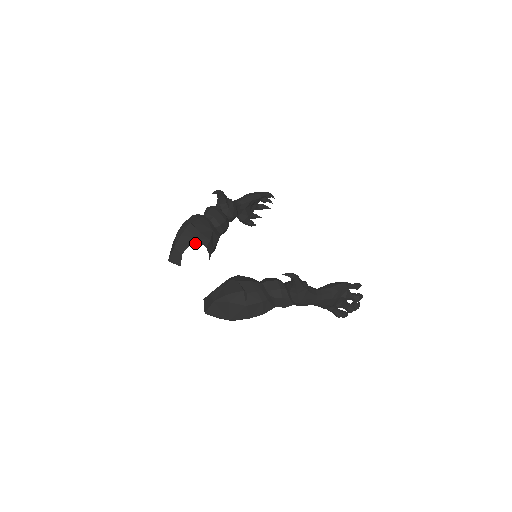
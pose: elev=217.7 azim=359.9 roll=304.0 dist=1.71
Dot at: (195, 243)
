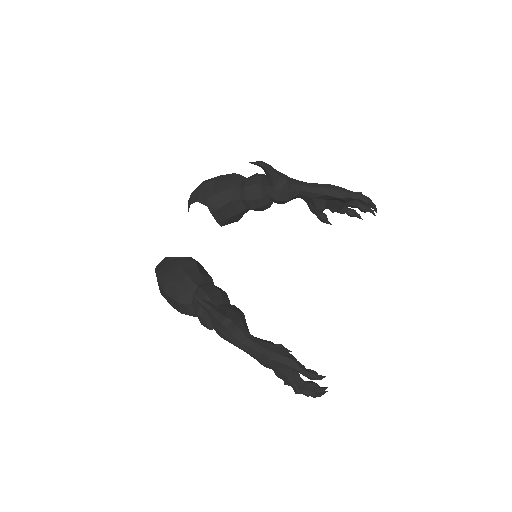
Dot at: (203, 202)
